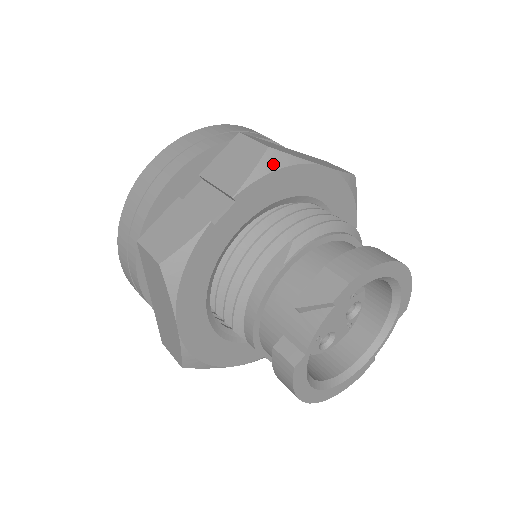
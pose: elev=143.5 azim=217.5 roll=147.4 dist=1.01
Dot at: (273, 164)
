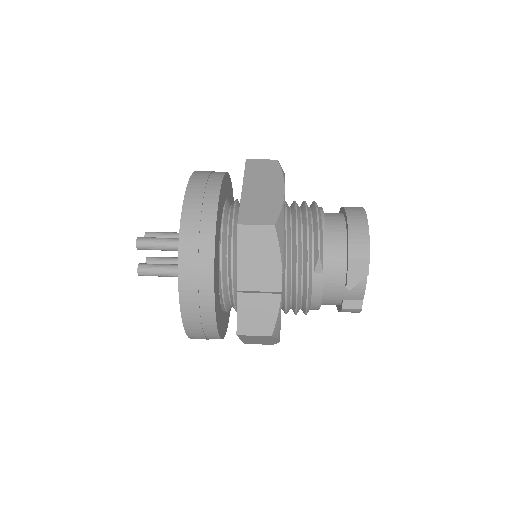
Dot at: (281, 230)
